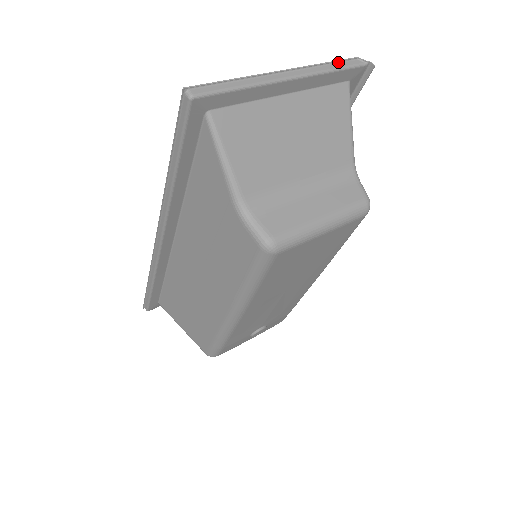
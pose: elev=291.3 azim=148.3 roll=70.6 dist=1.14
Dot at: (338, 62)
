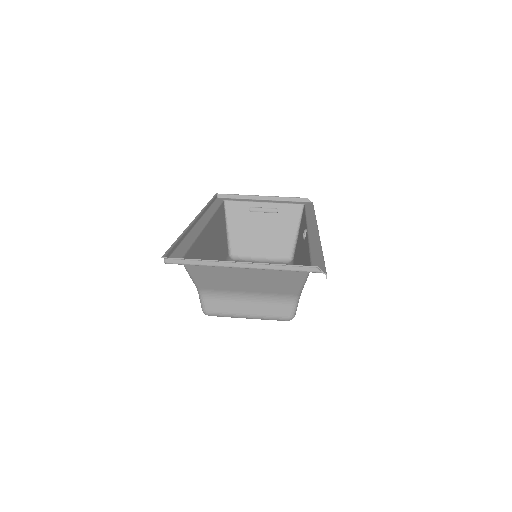
Dot at: (296, 266)
